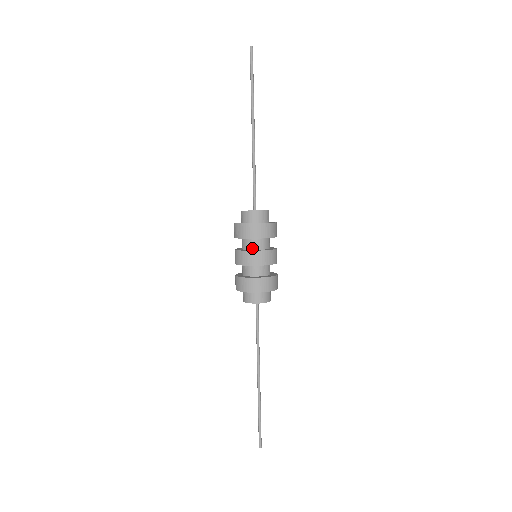
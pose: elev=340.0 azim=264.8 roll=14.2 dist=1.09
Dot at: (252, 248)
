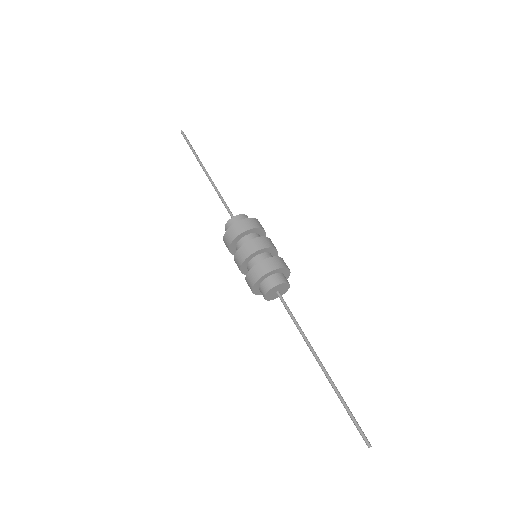
Dot at: occluded
